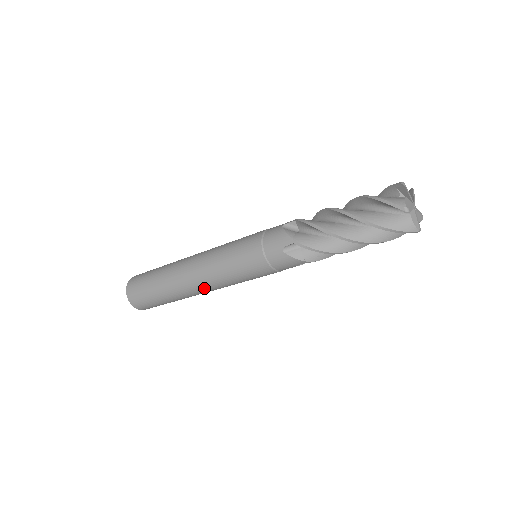
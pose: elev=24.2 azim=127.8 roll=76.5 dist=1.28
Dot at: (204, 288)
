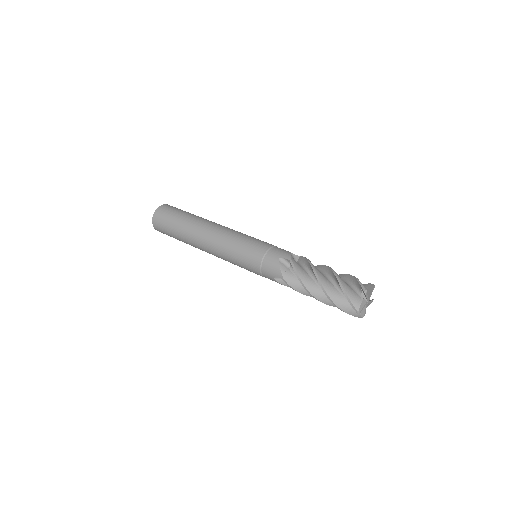
Dot at: occluded
